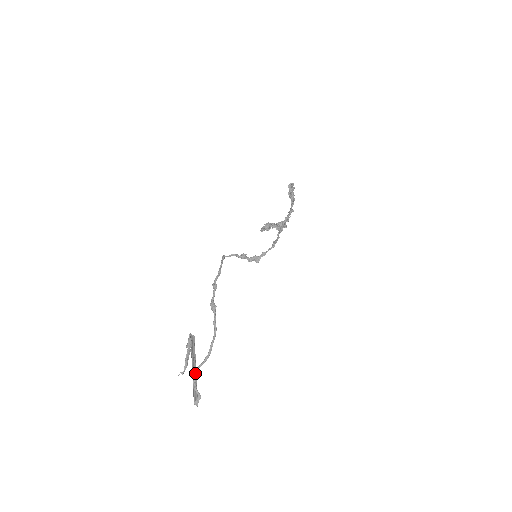
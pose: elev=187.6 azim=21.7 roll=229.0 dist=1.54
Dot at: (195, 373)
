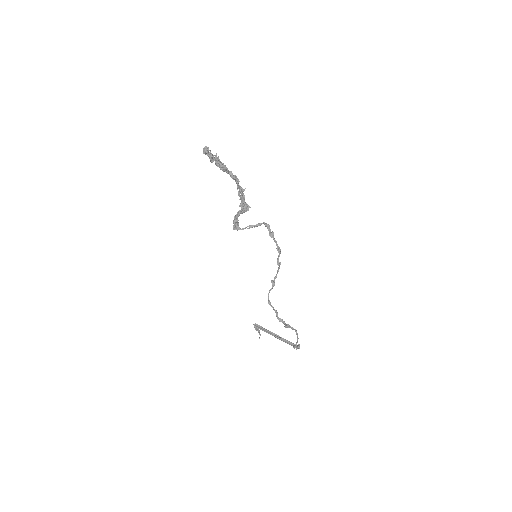
Dot at: (281, 338)
